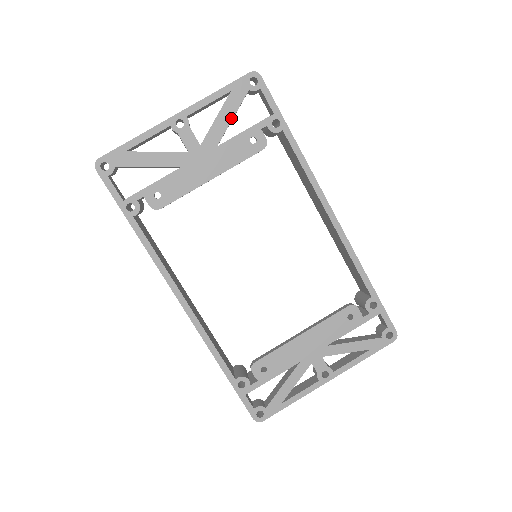
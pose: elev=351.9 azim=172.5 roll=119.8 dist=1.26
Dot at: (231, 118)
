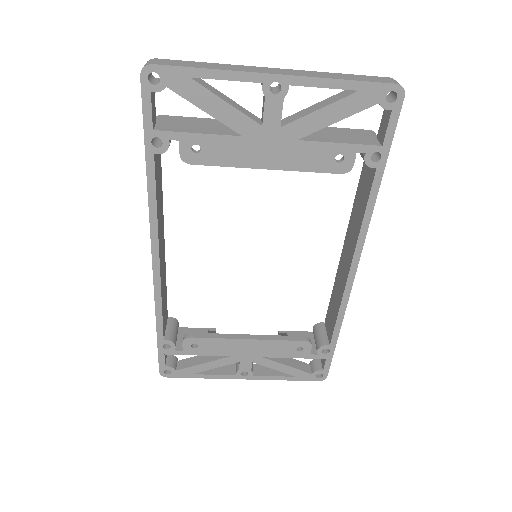
Dot at: (336, 120)
